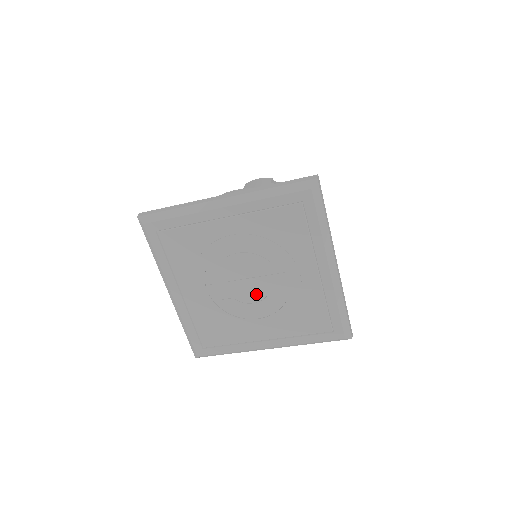
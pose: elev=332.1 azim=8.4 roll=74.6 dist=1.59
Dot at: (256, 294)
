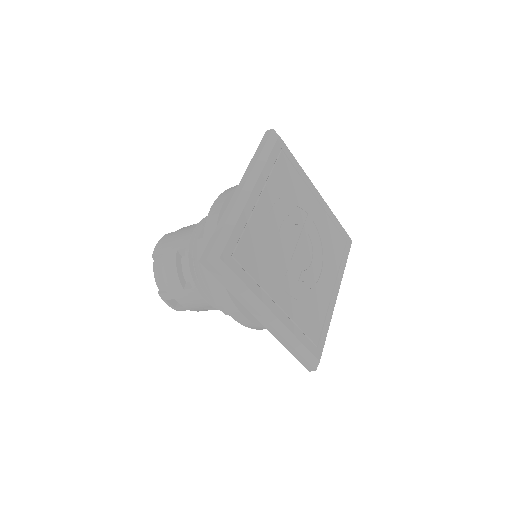
Dot at: (308, 252)
